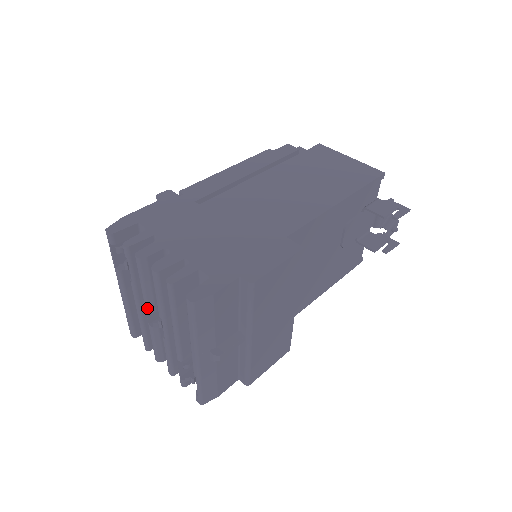
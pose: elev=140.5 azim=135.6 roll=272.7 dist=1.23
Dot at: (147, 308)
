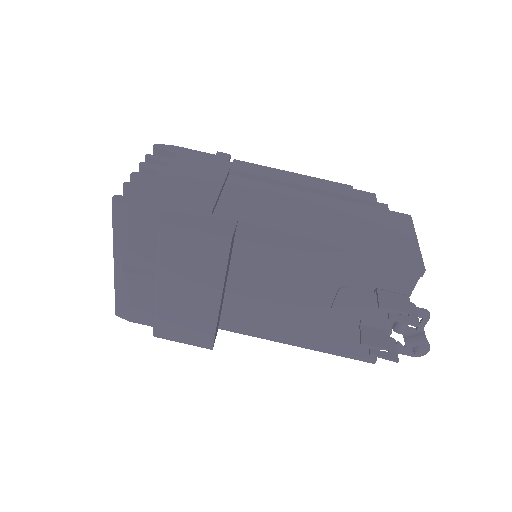
Dot at: occluded
